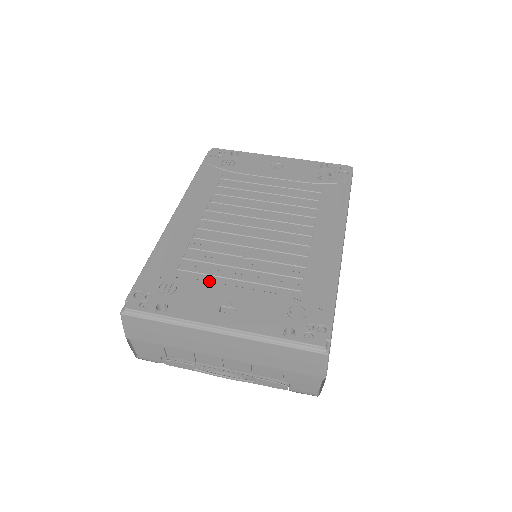
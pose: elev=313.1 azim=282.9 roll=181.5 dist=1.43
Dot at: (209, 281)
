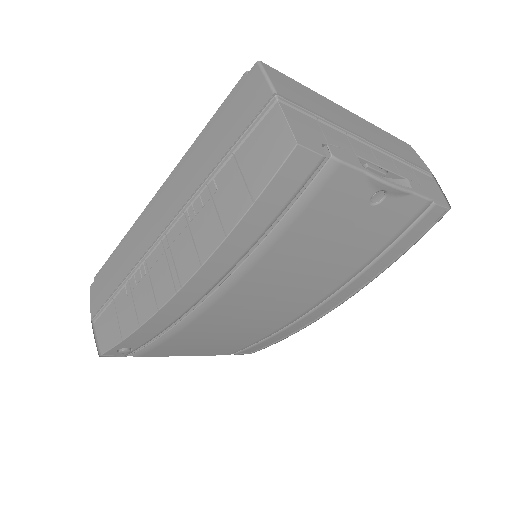
Dot at: occluded
